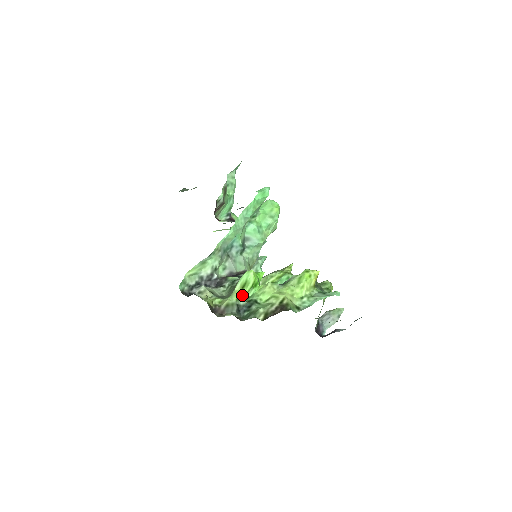
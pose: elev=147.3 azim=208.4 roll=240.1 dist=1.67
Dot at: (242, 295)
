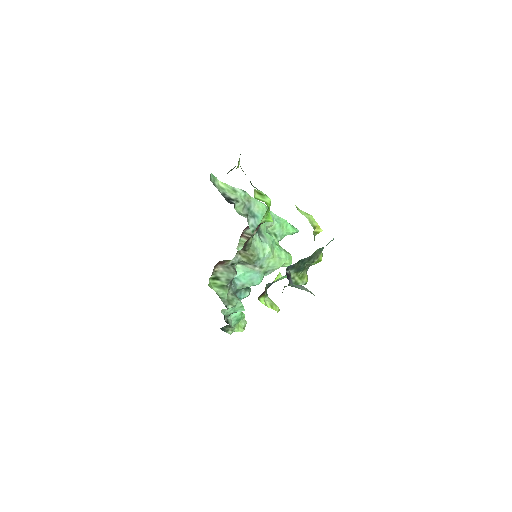
Dot at: (255, 195)
